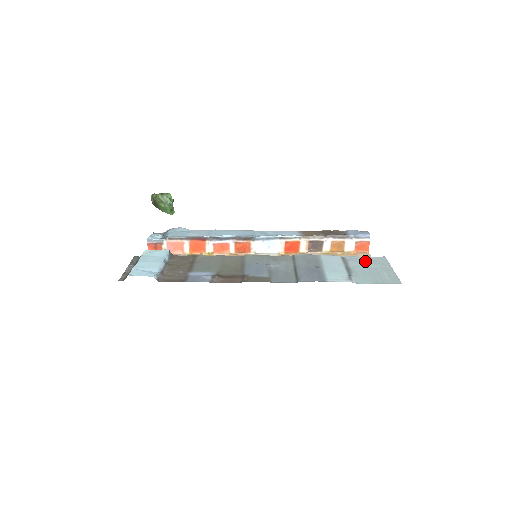
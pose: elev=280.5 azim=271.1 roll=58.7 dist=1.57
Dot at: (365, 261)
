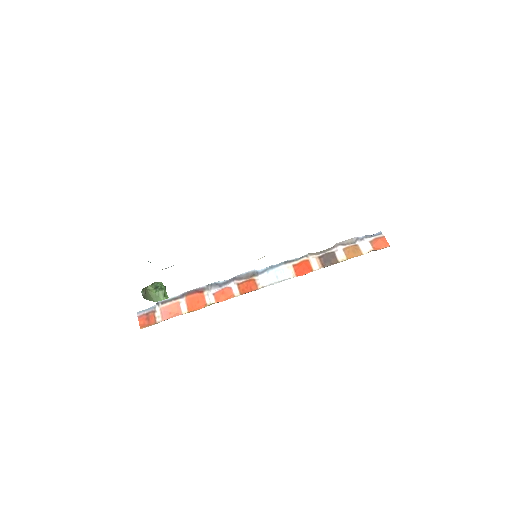
Dot at: occluded
